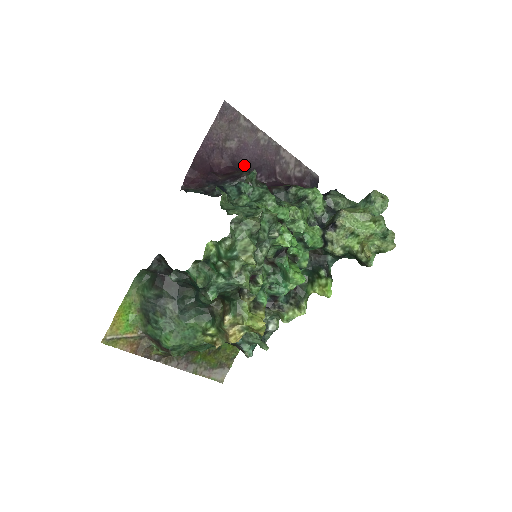
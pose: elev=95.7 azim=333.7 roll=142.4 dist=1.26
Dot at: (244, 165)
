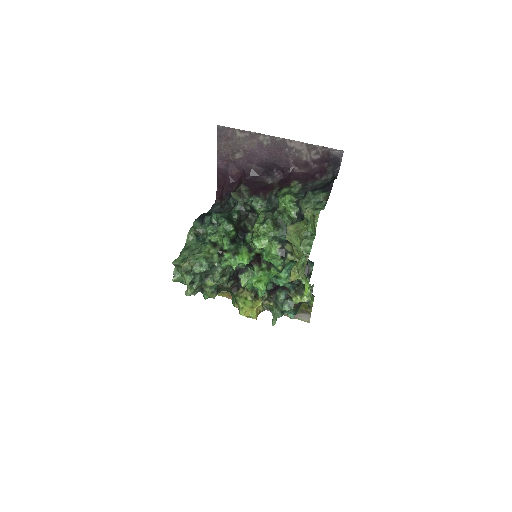
Dot at: (257, 168)
